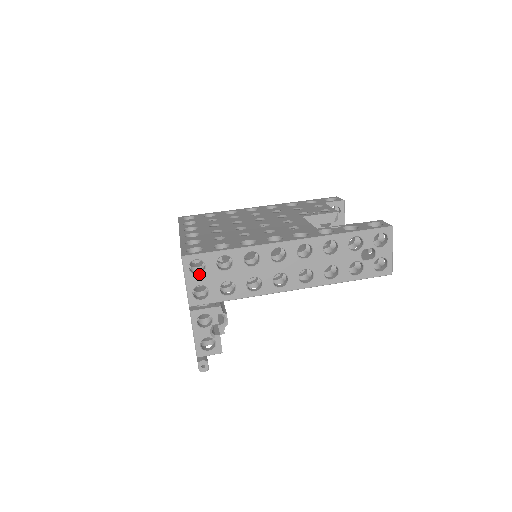
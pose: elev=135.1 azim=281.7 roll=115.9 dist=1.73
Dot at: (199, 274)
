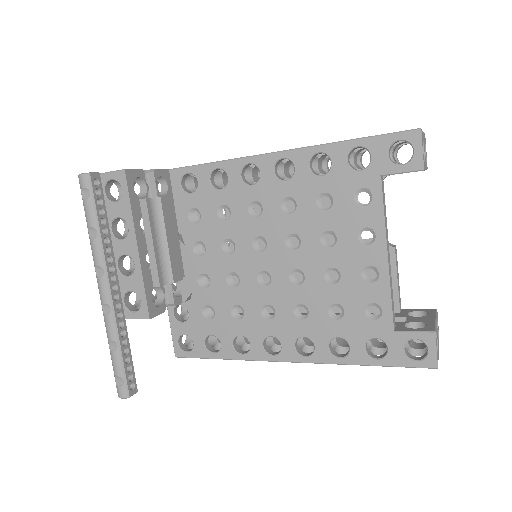
Dot at: occluded
